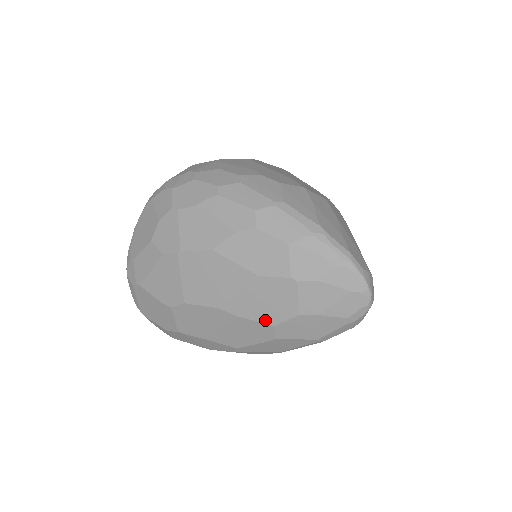
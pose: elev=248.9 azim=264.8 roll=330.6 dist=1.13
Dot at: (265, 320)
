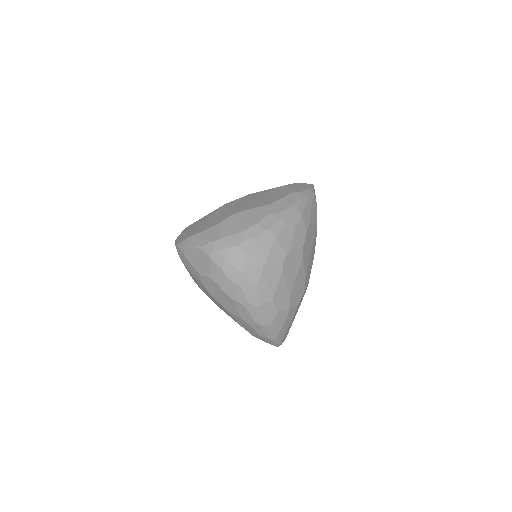
Dot at: occluded
